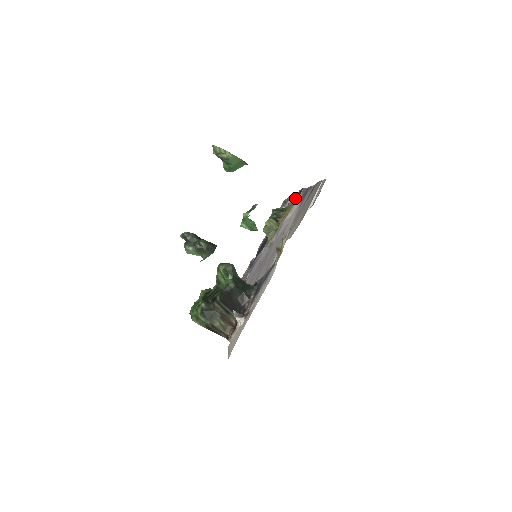
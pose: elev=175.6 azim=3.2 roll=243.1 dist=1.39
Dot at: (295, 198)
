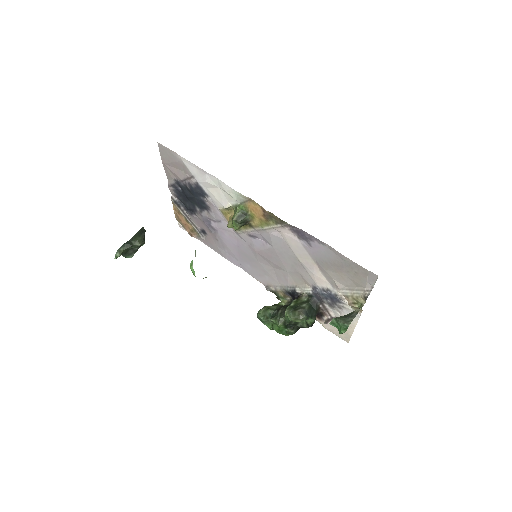
Dot at: (267, 217)
